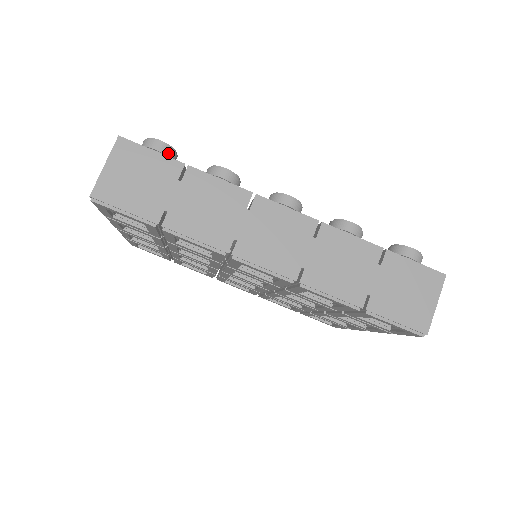
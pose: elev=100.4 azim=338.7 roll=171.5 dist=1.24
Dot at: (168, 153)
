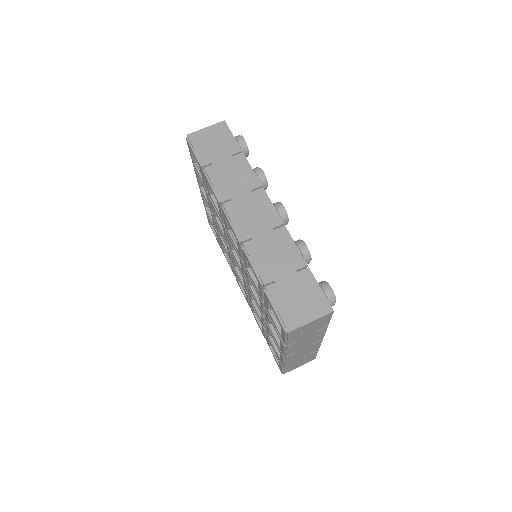
Dot at: (242, 146)
